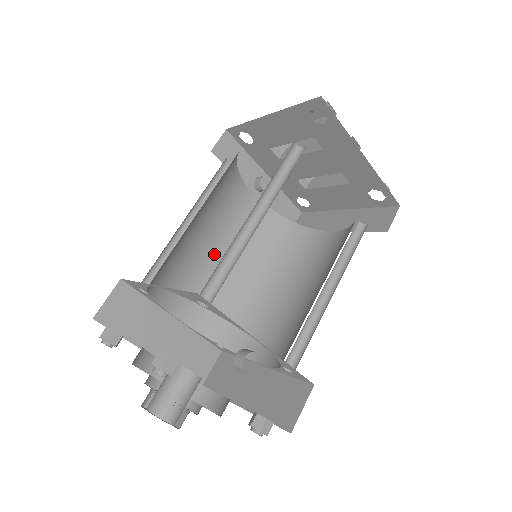
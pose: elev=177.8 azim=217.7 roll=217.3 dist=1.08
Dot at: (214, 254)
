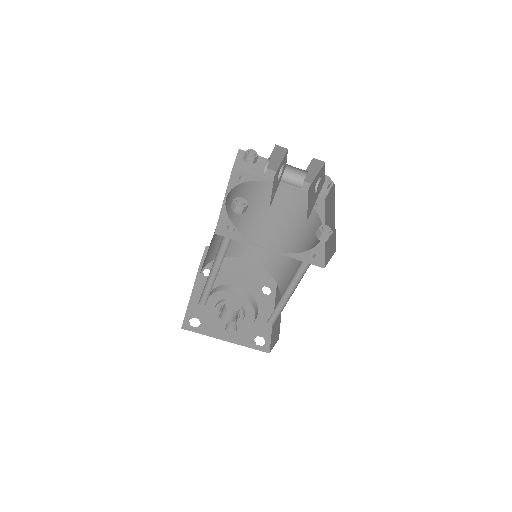
Dot at: (259, 226)
